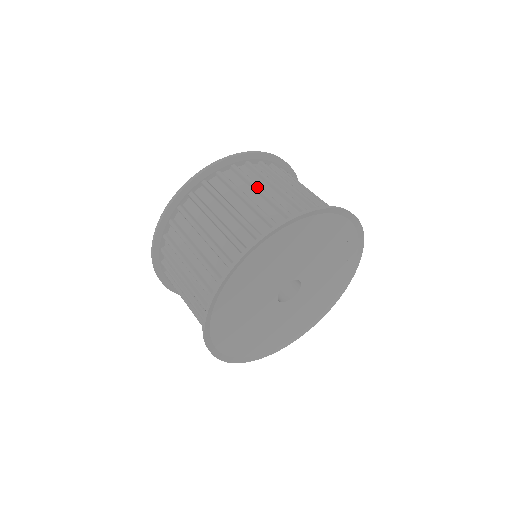
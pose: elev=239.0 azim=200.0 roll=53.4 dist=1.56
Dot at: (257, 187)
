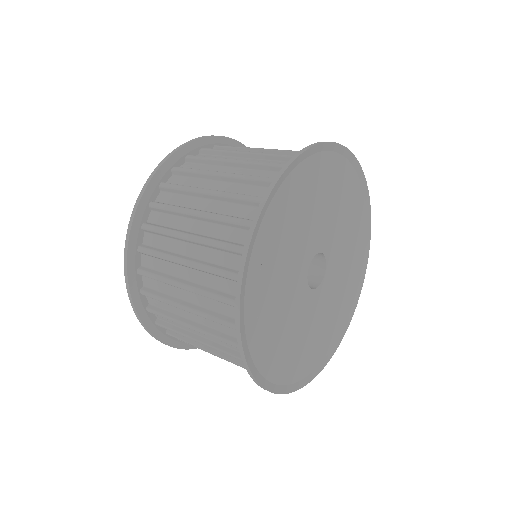
Dot at: (242, 152)
